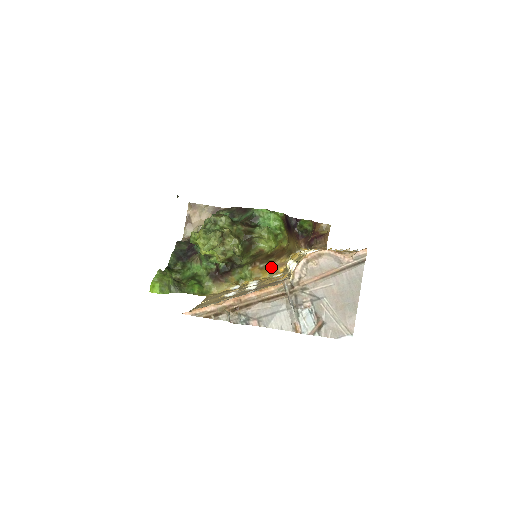
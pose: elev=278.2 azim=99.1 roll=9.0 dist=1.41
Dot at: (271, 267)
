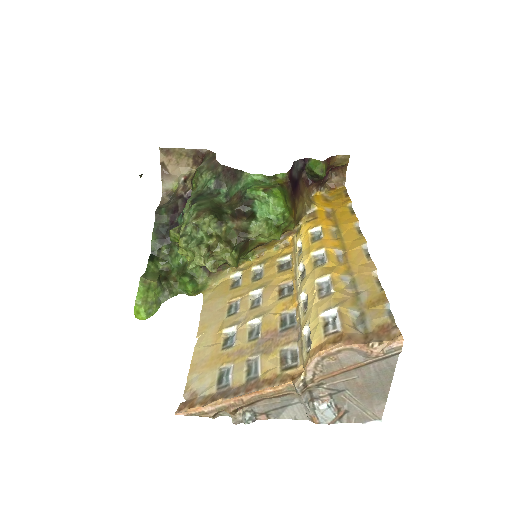
Dot at: (277, 240)
